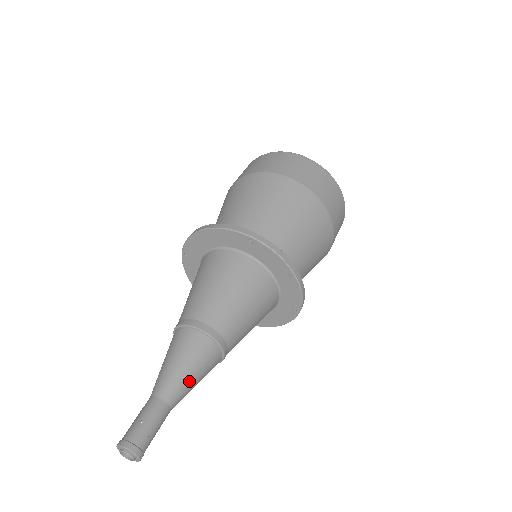
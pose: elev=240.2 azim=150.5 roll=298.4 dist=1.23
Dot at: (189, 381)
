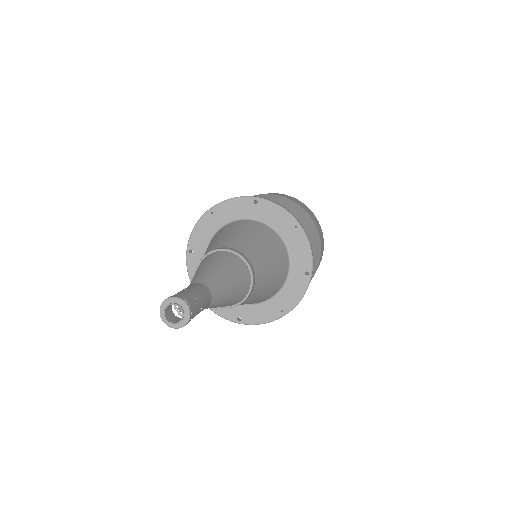
Dot at: (225, 279)
